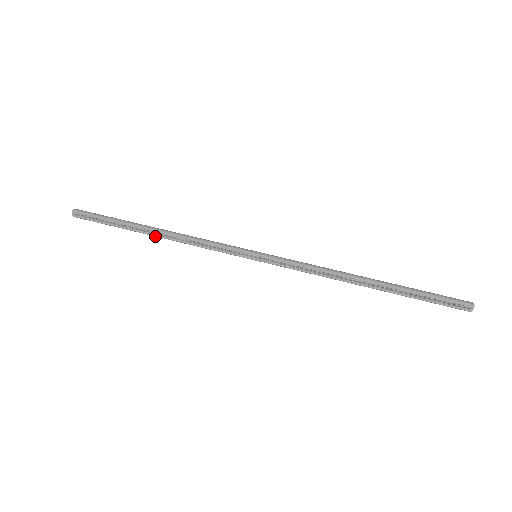
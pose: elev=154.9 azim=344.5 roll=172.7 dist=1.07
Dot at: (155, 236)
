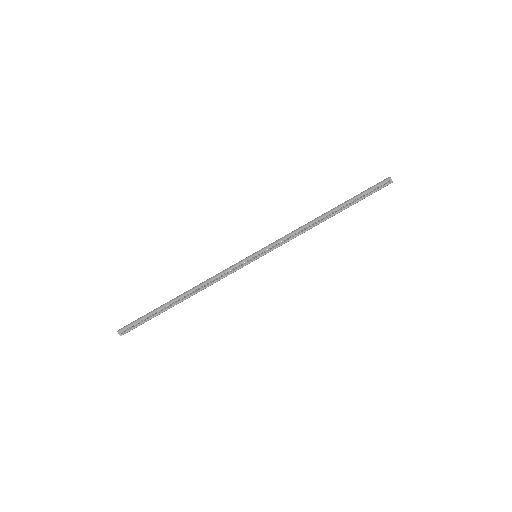
Dot at: occluded
